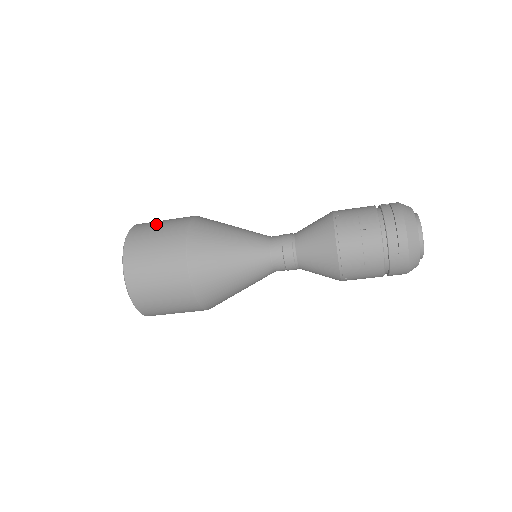
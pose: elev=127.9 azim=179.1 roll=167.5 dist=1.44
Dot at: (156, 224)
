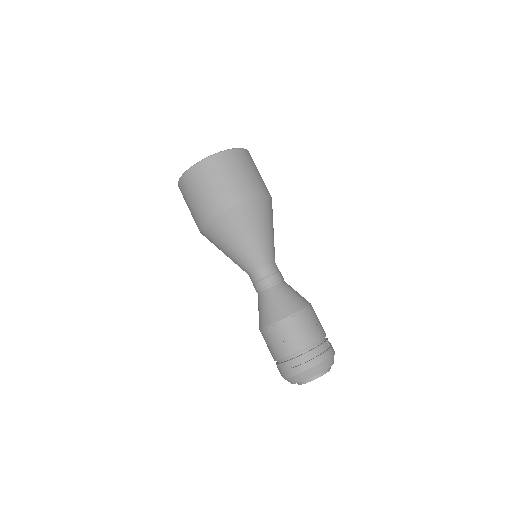
Dot at: (250, 168)
